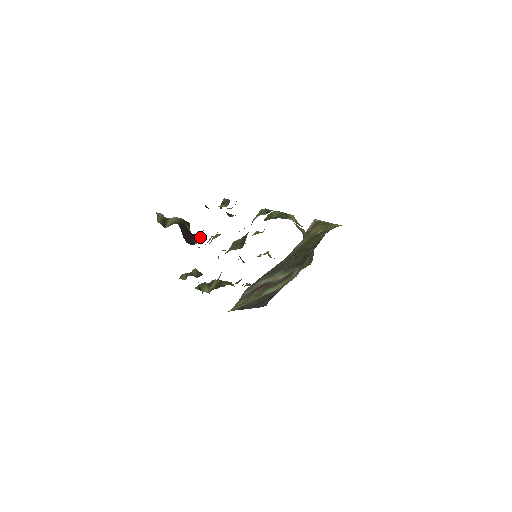
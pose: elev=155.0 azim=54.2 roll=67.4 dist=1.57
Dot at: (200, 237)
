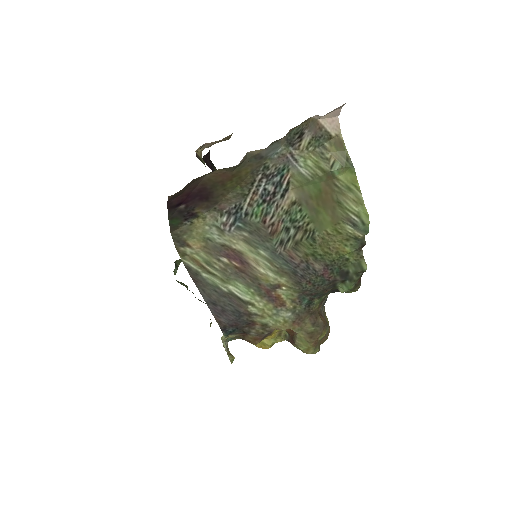
Dot at: occluded
